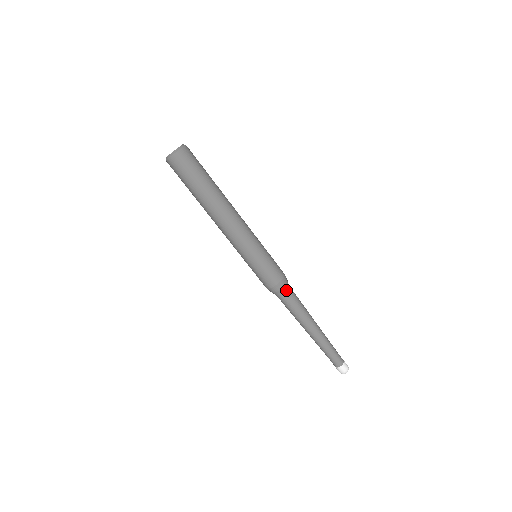
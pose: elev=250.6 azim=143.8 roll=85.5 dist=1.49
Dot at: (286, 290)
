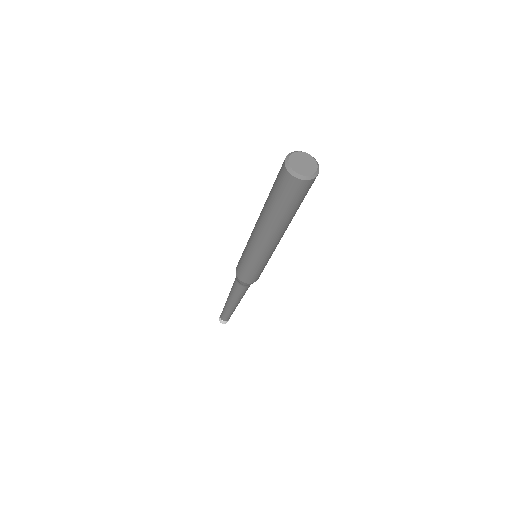
Dot at: occluded
